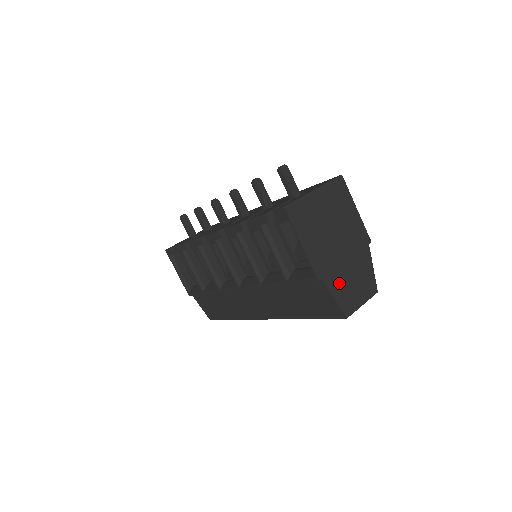
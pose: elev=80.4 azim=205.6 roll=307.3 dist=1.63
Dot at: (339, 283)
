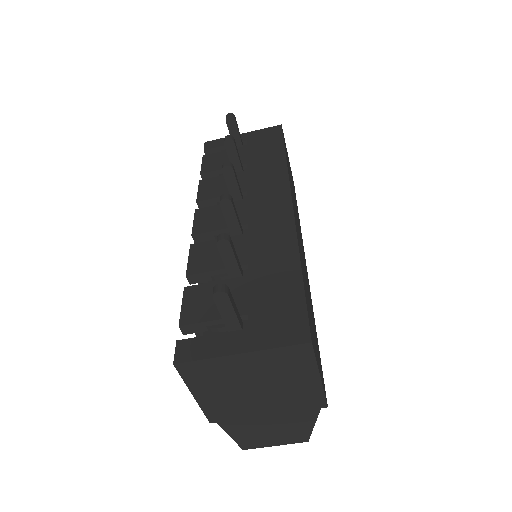
Dot at: (244, 428)
